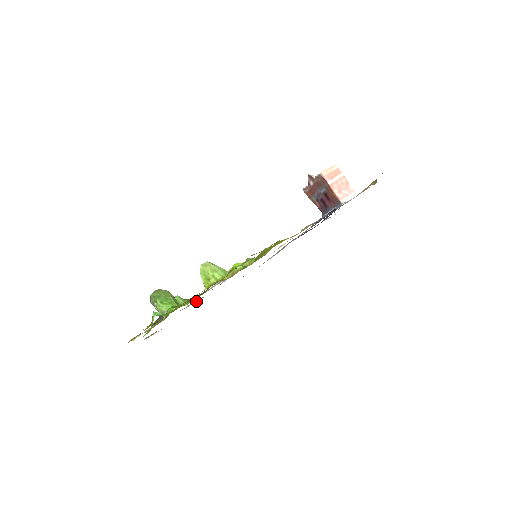
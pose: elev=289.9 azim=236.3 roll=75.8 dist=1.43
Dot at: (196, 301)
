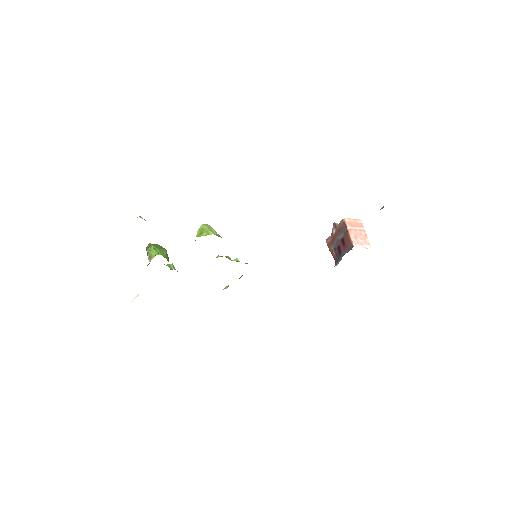
Dot at: occluded
